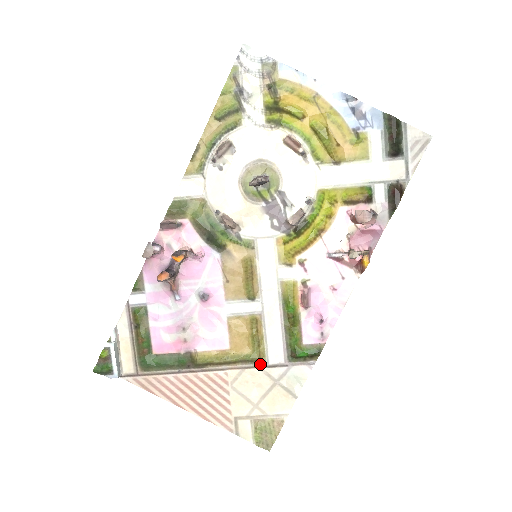
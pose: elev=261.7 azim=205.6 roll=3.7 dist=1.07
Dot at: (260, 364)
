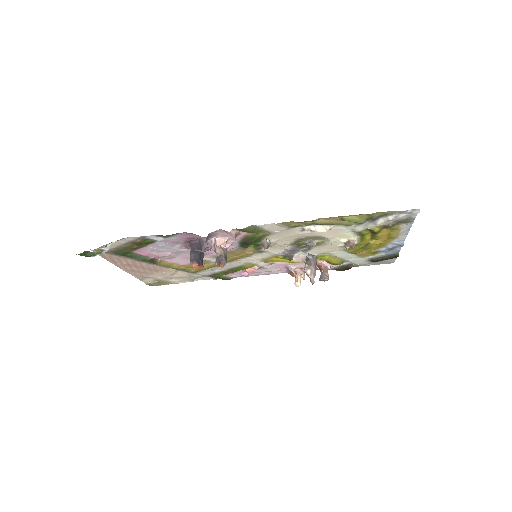
Dot at: (191, 273)
